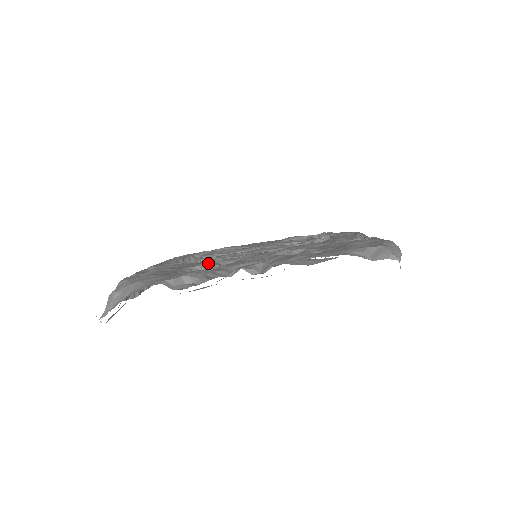
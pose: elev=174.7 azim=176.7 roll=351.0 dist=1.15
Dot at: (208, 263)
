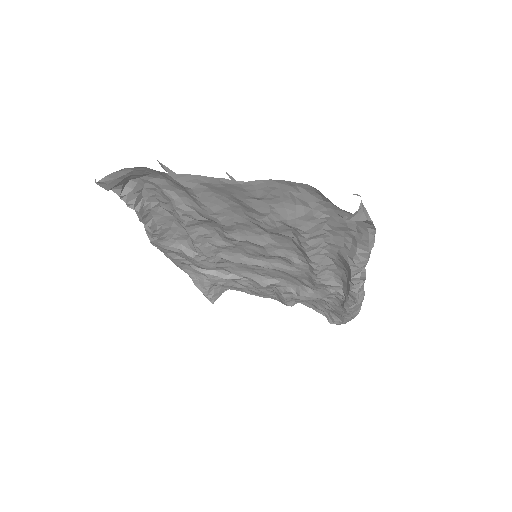
Dot at: occluded
